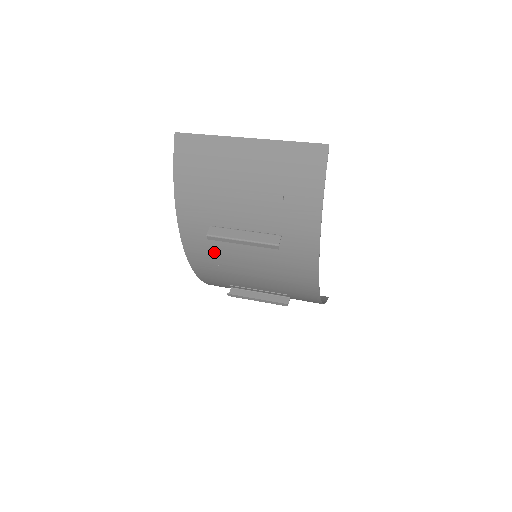
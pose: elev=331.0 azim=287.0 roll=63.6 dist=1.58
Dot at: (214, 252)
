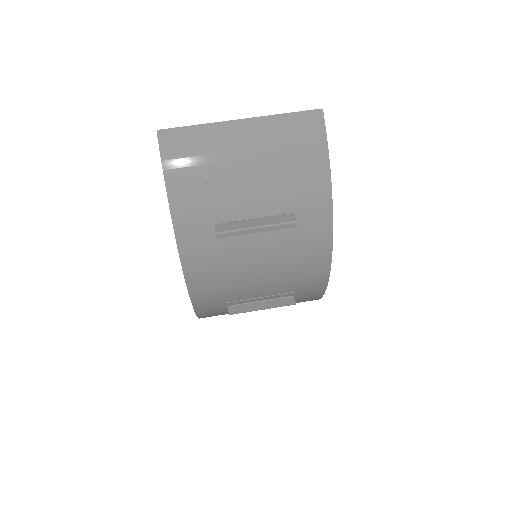
Dot at: (218, 258)
